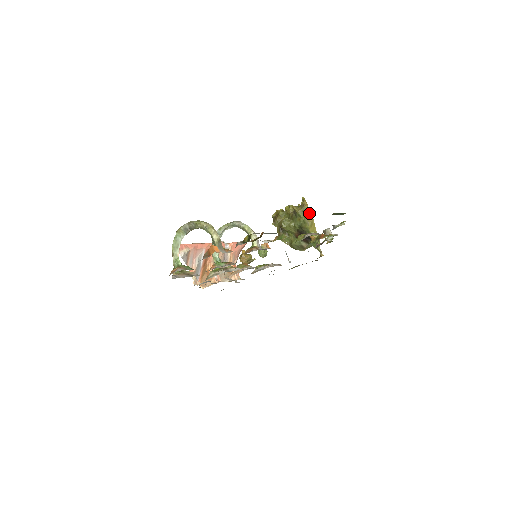
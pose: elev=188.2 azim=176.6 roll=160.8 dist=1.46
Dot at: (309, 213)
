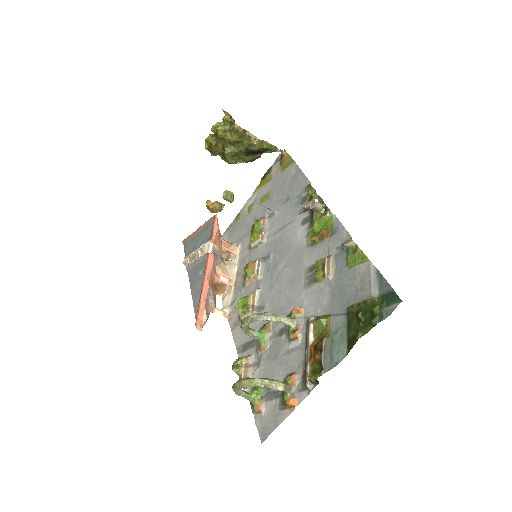
Dot at: (249, 134)
